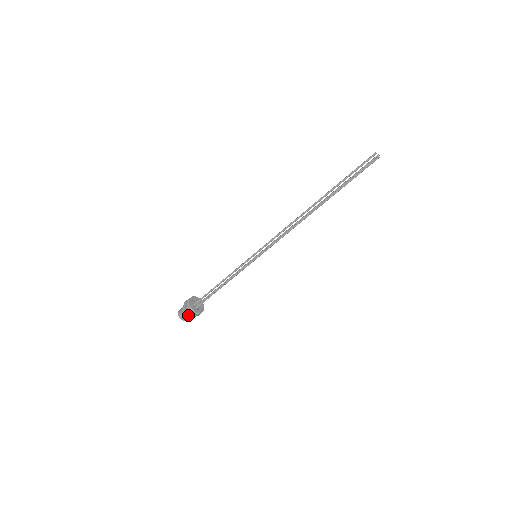
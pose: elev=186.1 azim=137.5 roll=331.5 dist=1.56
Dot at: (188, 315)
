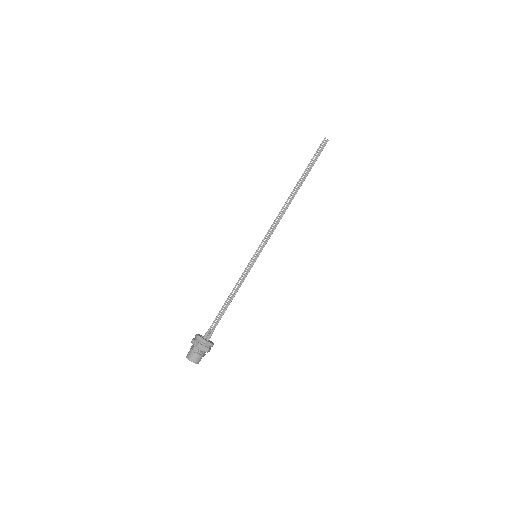
Dot at: (201, 352)
